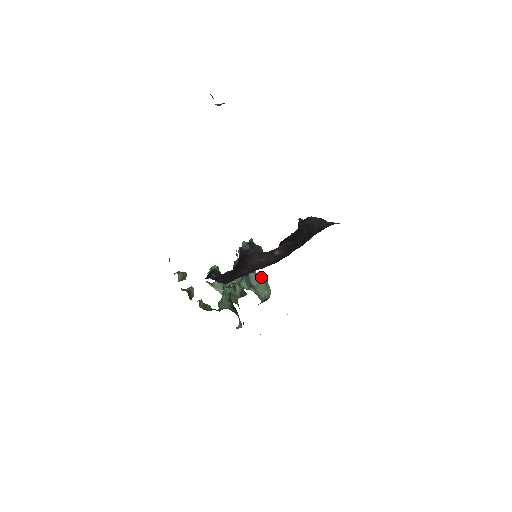
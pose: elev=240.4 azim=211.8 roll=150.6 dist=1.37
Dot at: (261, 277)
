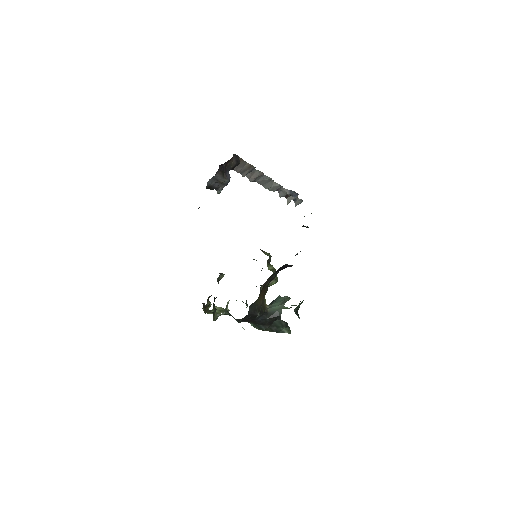
Dot at: (285, 297)
